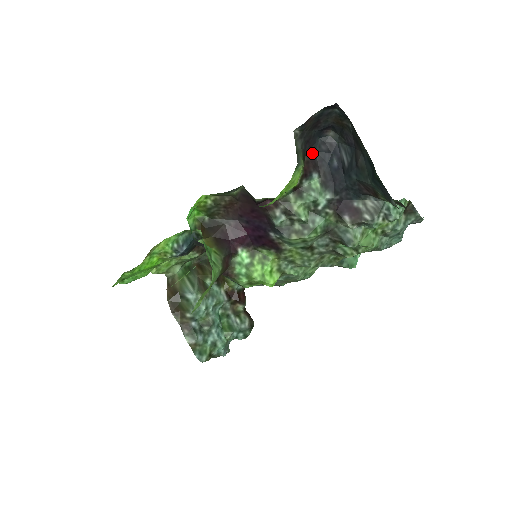
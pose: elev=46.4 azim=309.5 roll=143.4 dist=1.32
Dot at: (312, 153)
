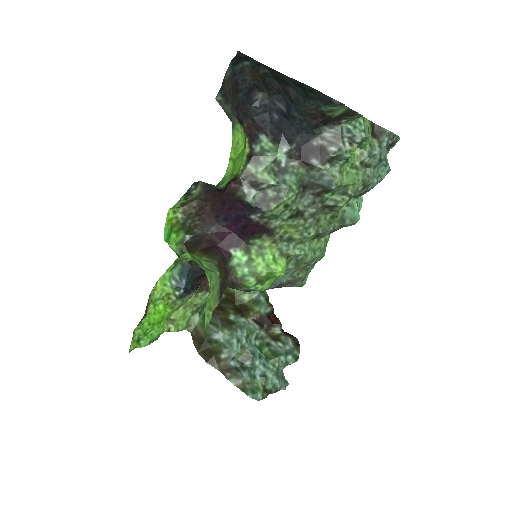
Dot at: (249, 119)
